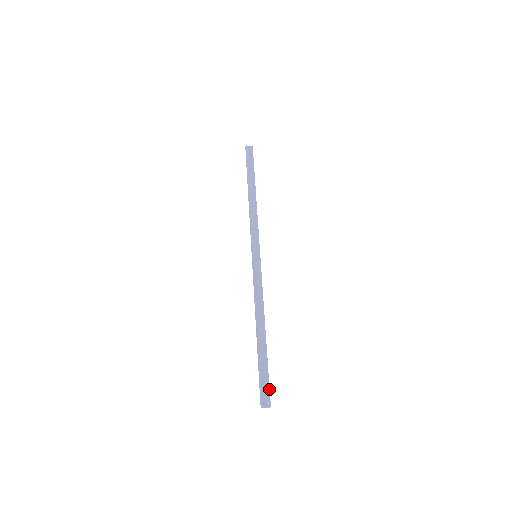
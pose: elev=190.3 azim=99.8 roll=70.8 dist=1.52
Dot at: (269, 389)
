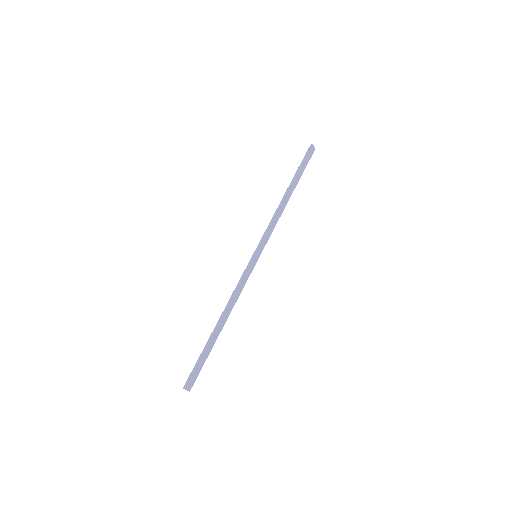
Dot at: occluded
